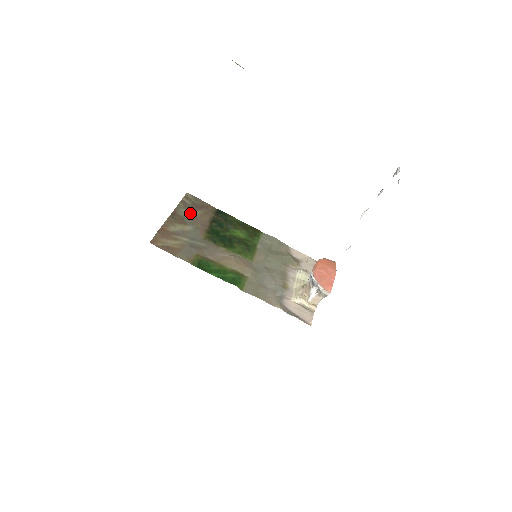
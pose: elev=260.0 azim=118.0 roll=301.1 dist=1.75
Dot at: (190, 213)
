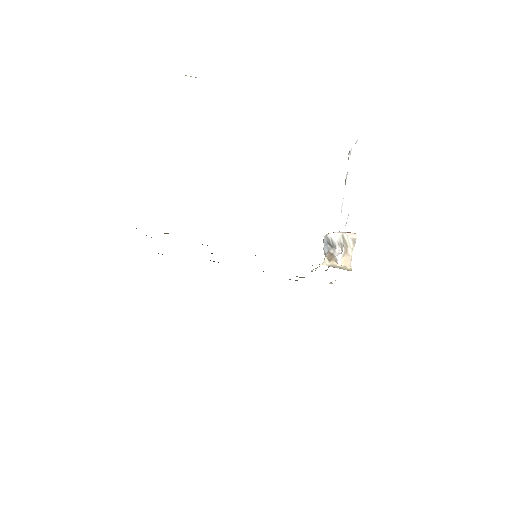
Dot at: occluded
